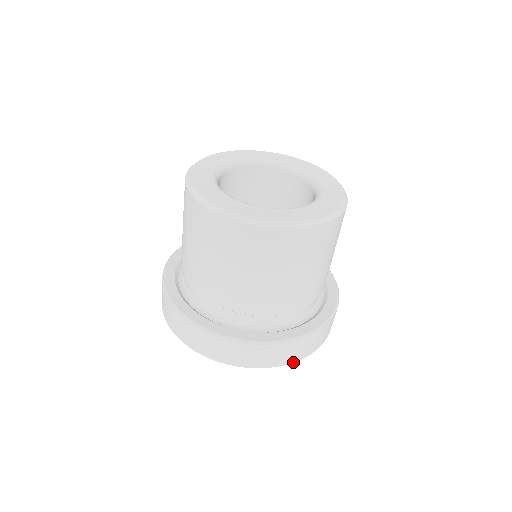
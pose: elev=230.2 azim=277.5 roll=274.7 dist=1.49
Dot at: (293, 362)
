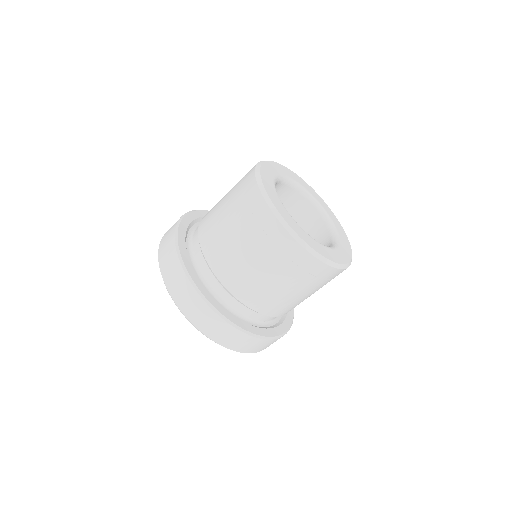
Dot at: (213, 340)
